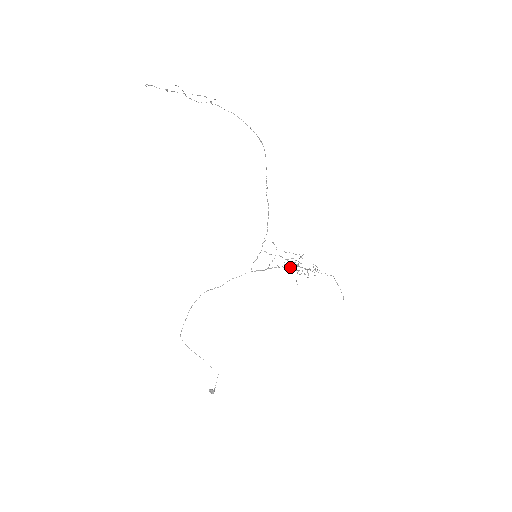
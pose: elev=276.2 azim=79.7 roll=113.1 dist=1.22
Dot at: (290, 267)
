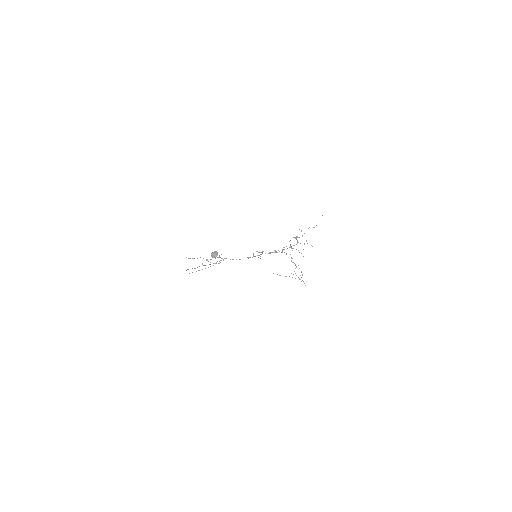
Dot at: occluded
